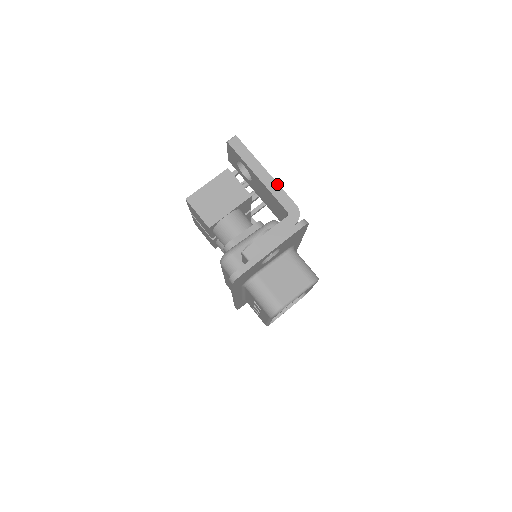
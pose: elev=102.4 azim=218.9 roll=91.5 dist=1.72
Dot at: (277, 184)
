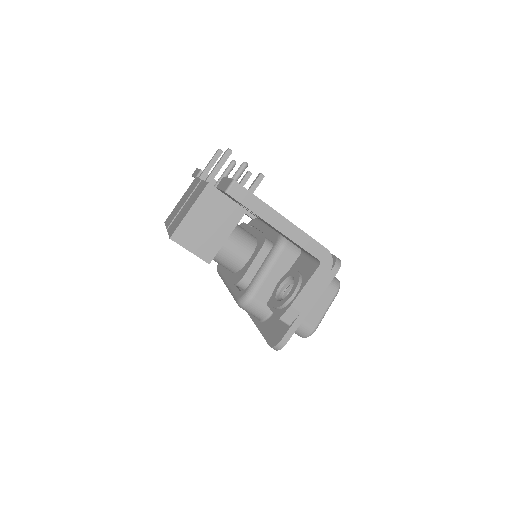
Dot at: (300, 230)
